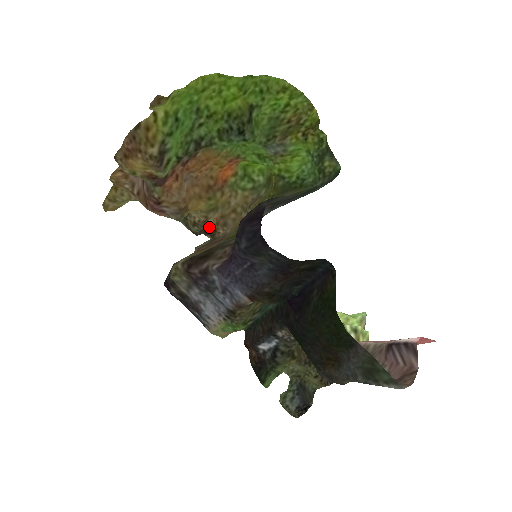
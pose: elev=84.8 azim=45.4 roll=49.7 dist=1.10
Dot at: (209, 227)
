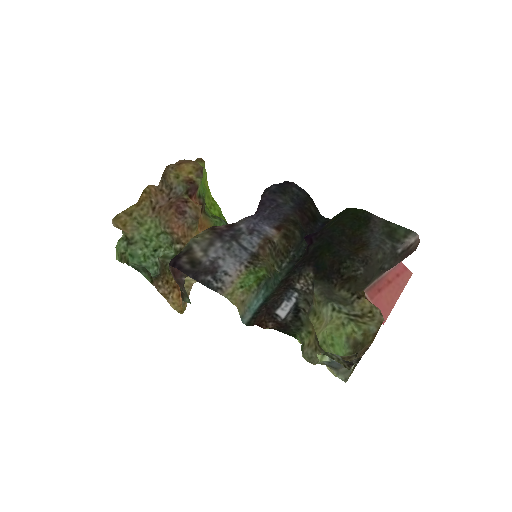
Dot at: occluded
